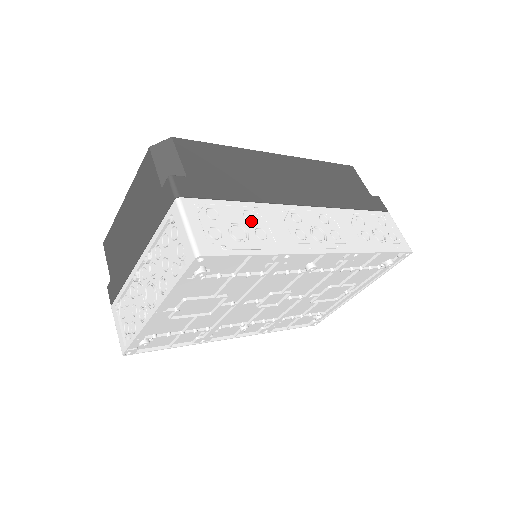
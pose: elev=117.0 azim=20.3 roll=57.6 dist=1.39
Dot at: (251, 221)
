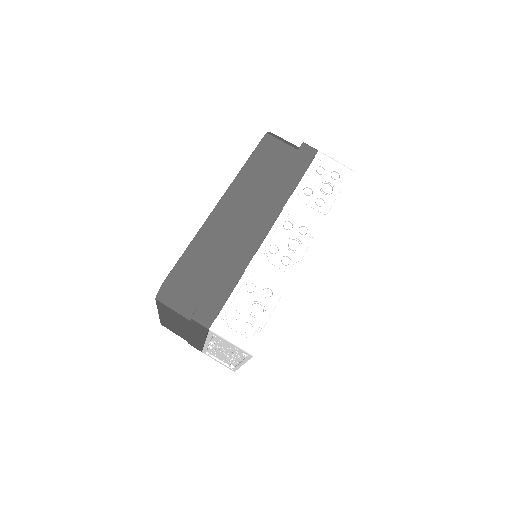
Dot at: (254, 290)
